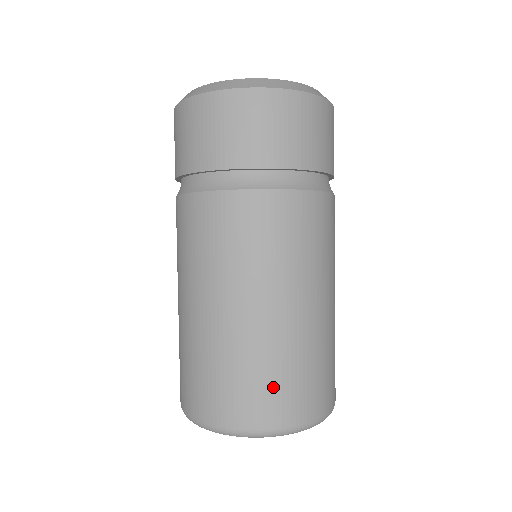
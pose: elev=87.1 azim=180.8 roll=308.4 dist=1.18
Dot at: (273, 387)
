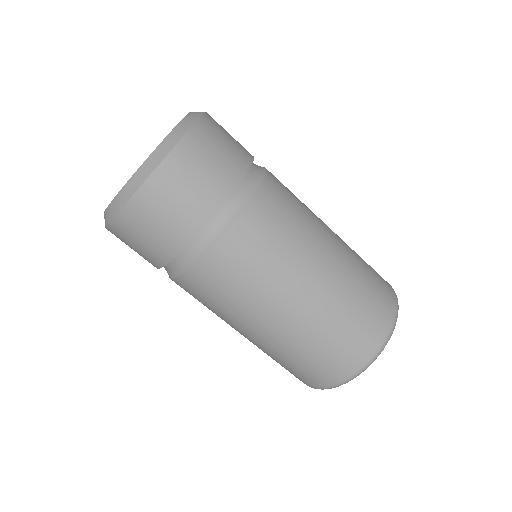
Dot at: (342, 343)
